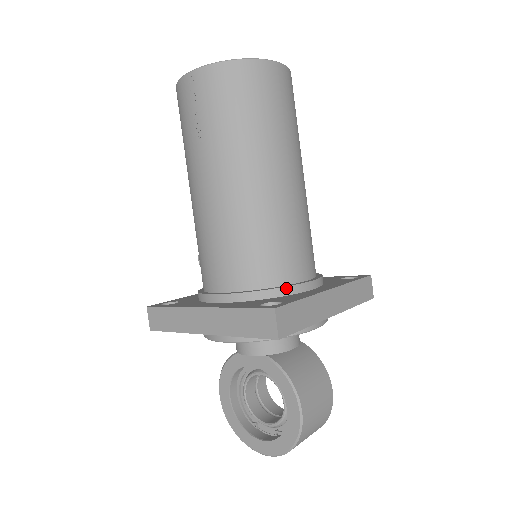
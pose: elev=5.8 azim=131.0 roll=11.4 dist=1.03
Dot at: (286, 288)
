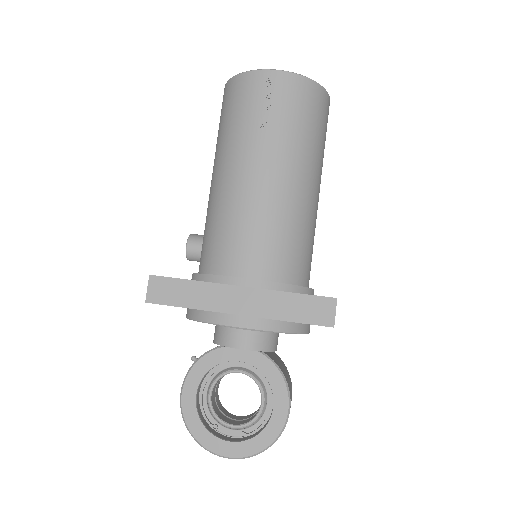
Dot at: (307, 289)
